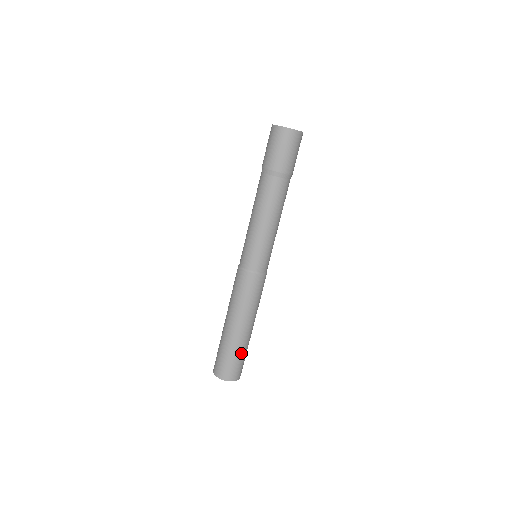
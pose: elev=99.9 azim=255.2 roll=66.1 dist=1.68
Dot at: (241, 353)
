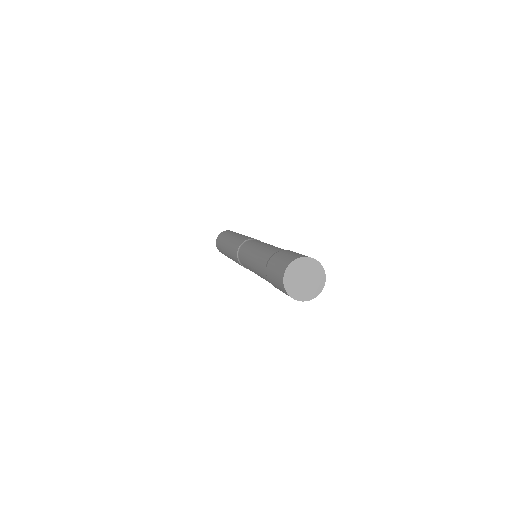
Dot at: occluded
